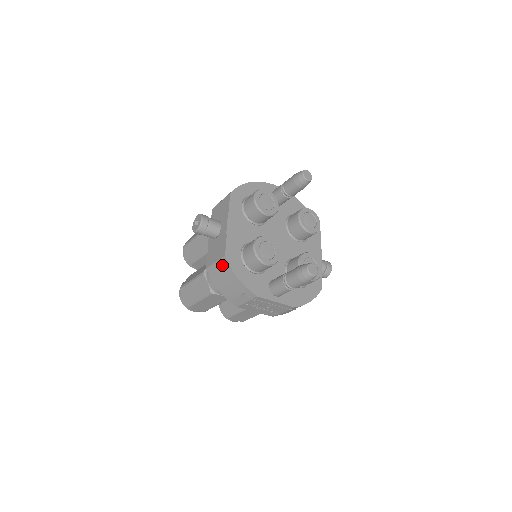
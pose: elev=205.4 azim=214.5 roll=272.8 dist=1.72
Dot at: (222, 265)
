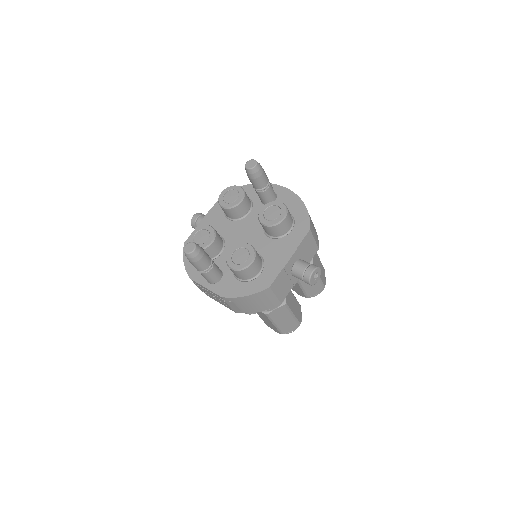
Dot at: occluded
